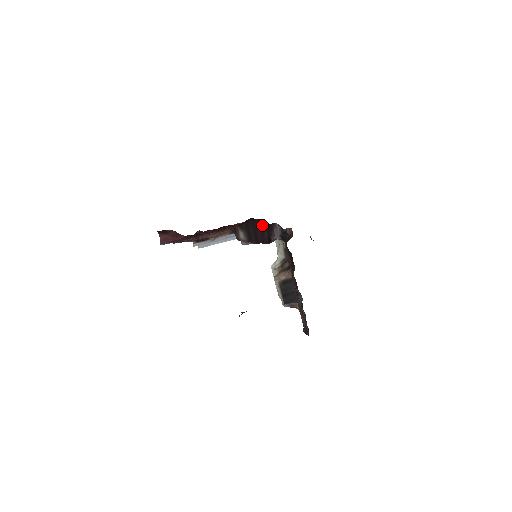
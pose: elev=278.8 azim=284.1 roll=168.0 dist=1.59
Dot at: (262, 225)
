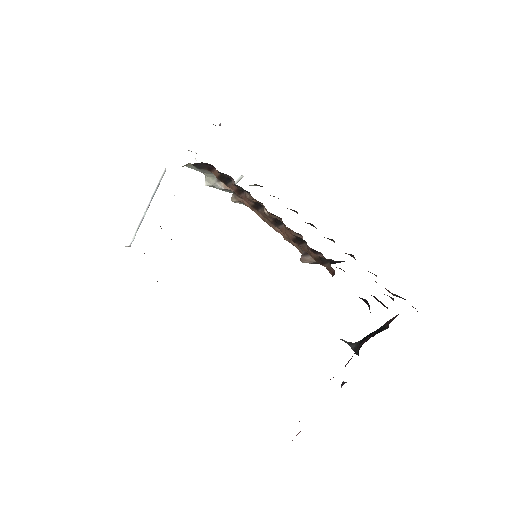
Dot at: occluded
